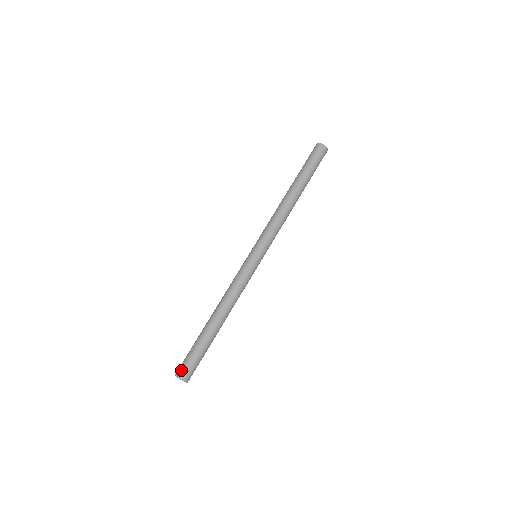
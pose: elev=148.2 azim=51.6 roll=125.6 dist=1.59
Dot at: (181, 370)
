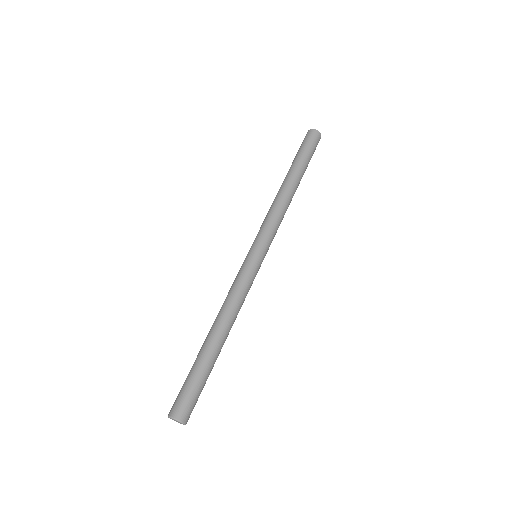
Dot at: (177, 408)
